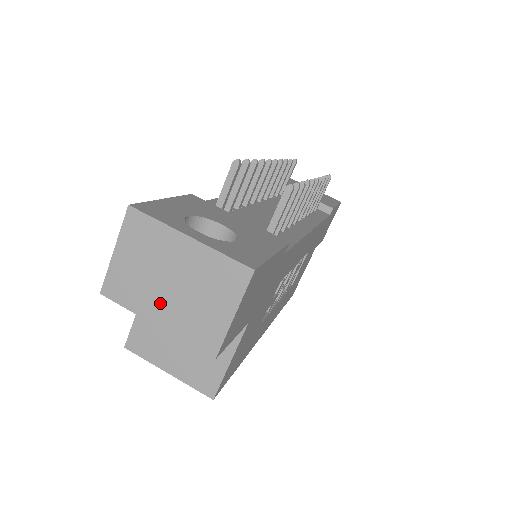
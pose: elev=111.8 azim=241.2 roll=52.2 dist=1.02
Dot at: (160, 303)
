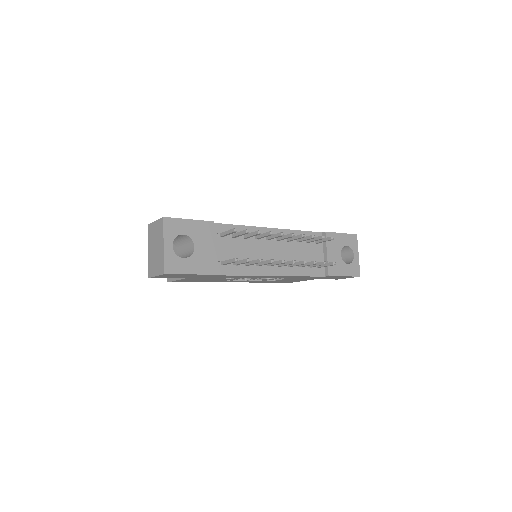
Dot at: (152, 248)
